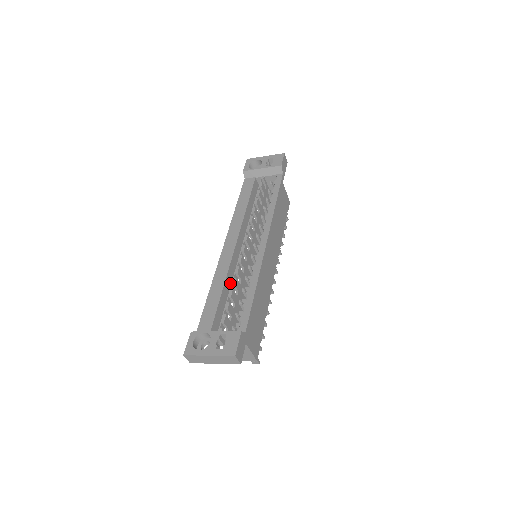
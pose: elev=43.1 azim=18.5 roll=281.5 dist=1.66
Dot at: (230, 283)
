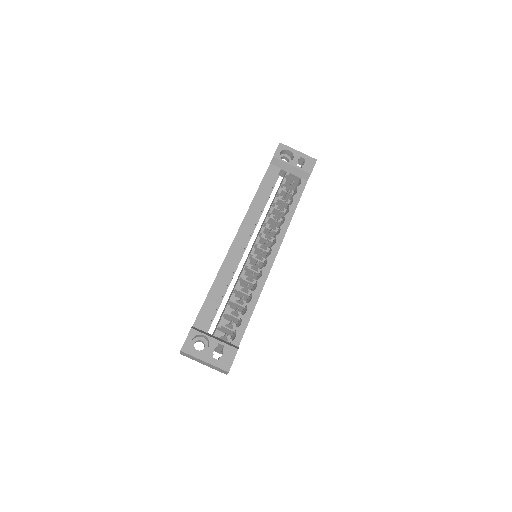
Dot at: (230, 280)
